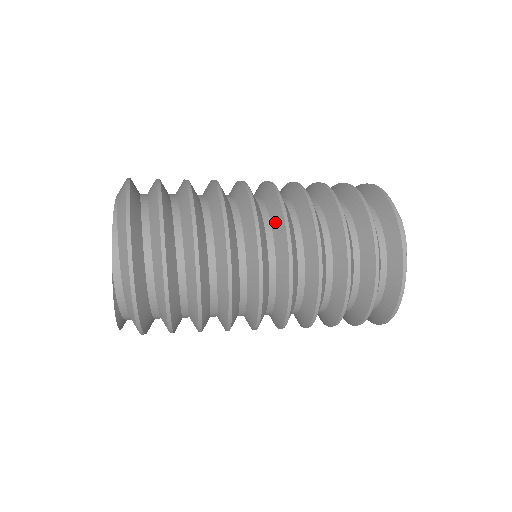
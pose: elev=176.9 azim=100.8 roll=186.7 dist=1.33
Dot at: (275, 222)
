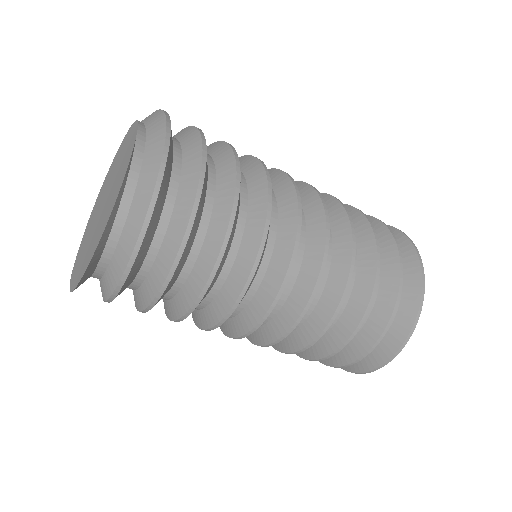
Dot at: occluded
